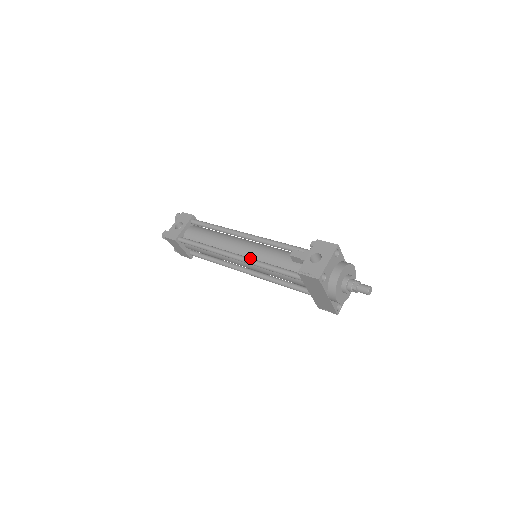
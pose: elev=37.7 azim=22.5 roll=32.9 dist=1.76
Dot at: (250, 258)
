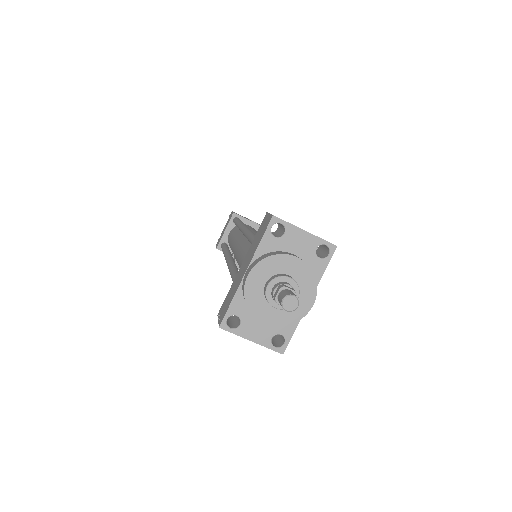
Dot at: occluded
